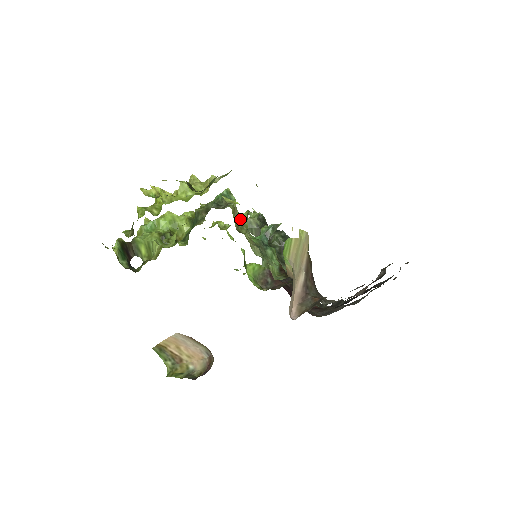
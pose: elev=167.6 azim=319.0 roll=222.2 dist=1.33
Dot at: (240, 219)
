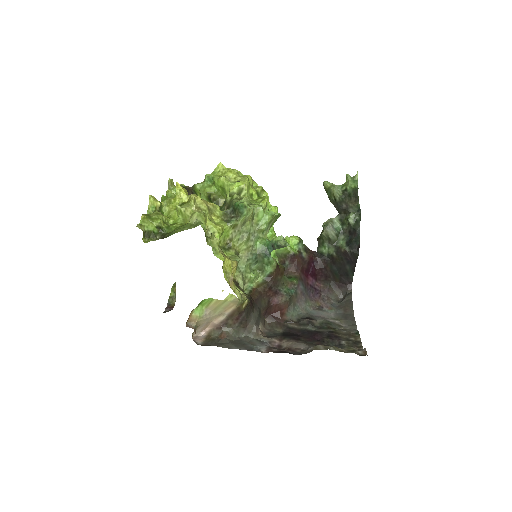
Dot at: (258, 222)
